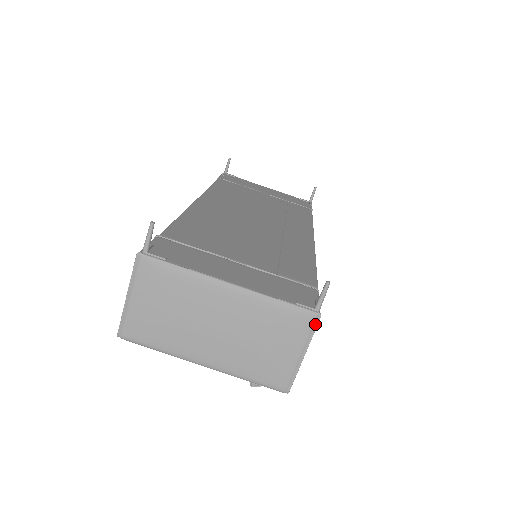
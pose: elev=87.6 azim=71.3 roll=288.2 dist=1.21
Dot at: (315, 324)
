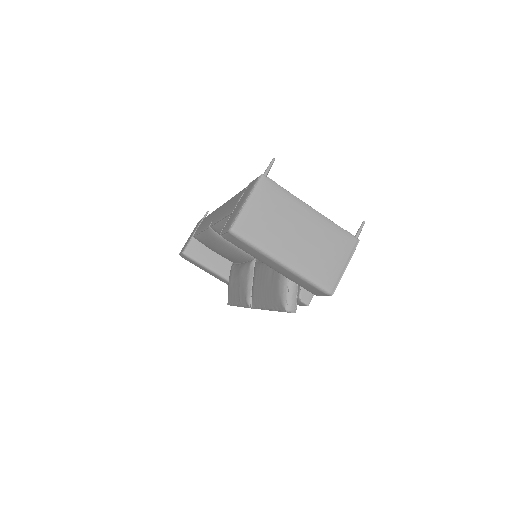
Dot at: (356, 246)
